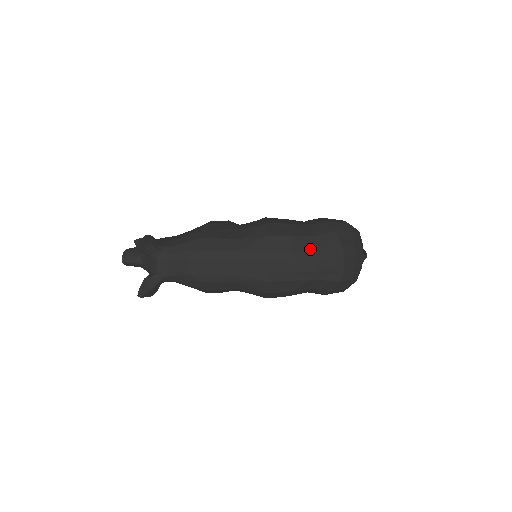
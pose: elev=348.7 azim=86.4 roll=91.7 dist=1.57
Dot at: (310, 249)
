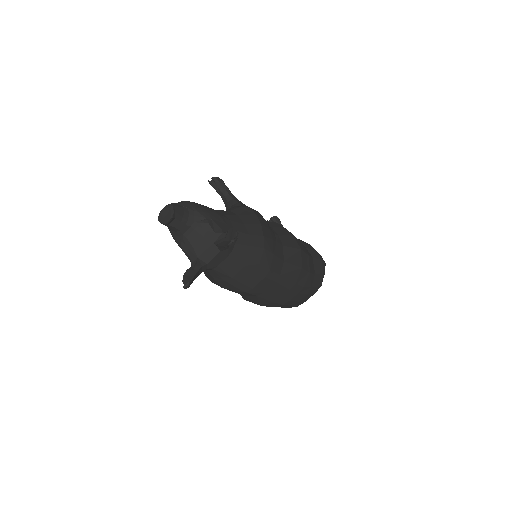
Dot at: (310, 286)
